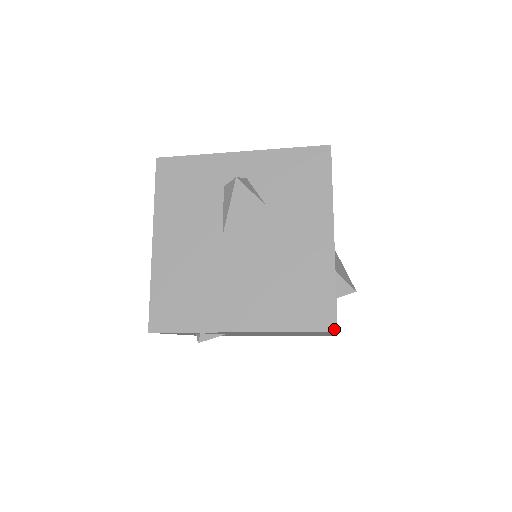
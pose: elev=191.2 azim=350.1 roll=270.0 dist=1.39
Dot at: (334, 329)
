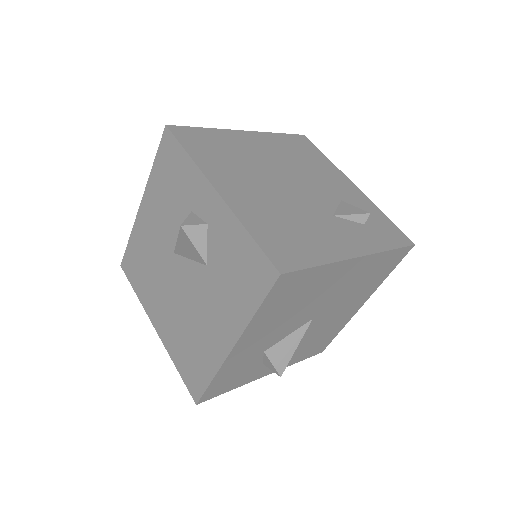
Dot at: (195, 401)
